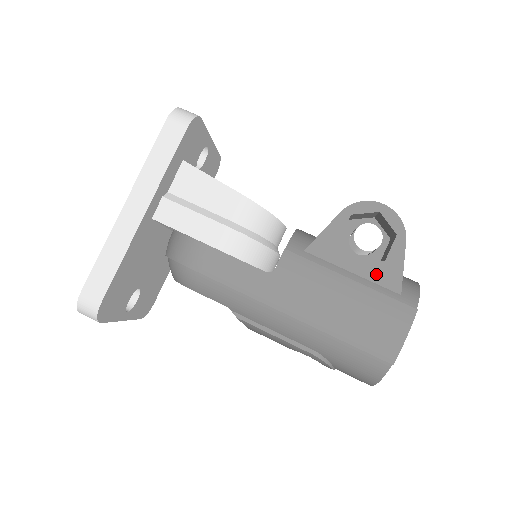
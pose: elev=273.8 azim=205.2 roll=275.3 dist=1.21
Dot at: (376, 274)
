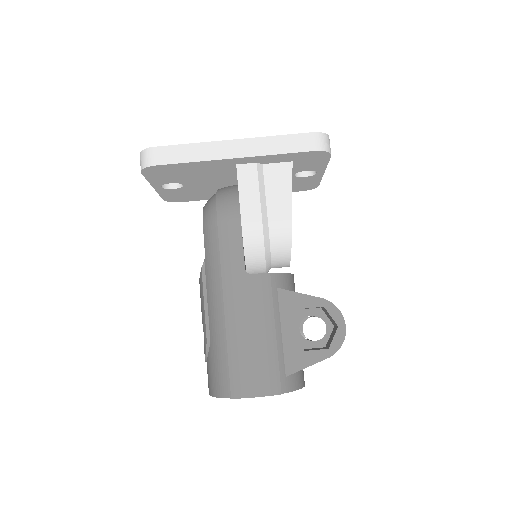
Dot at: (291, 350)
